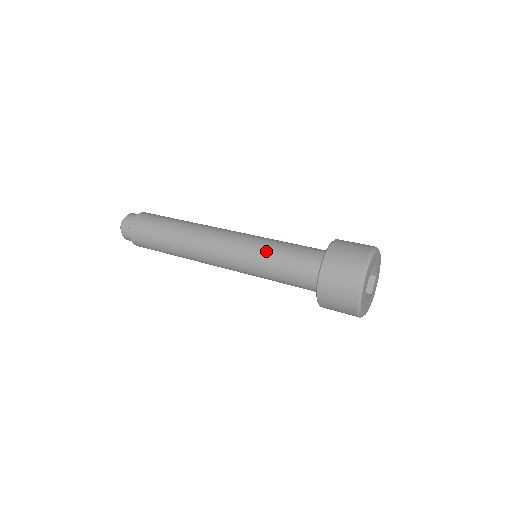
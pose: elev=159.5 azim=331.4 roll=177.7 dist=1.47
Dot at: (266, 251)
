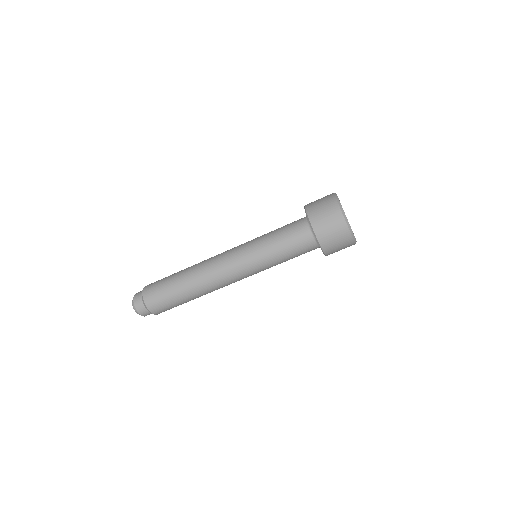
Dot at: (265, 248)
